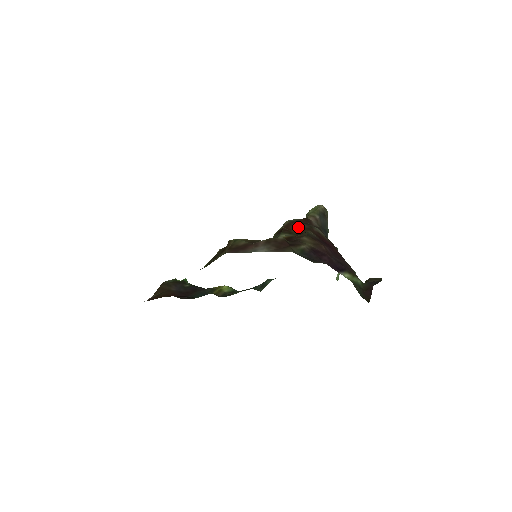
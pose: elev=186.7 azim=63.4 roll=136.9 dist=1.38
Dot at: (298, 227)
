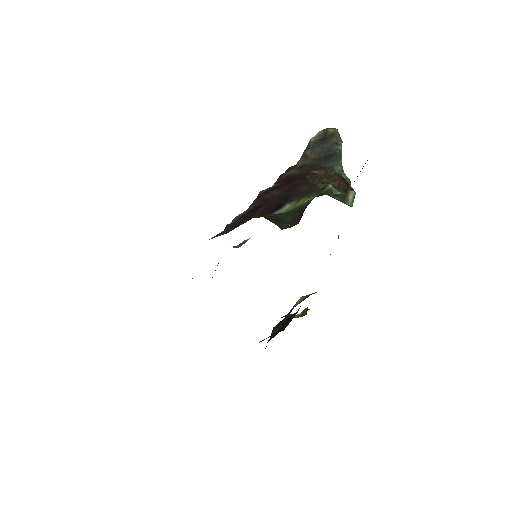
Dot at: occluded
